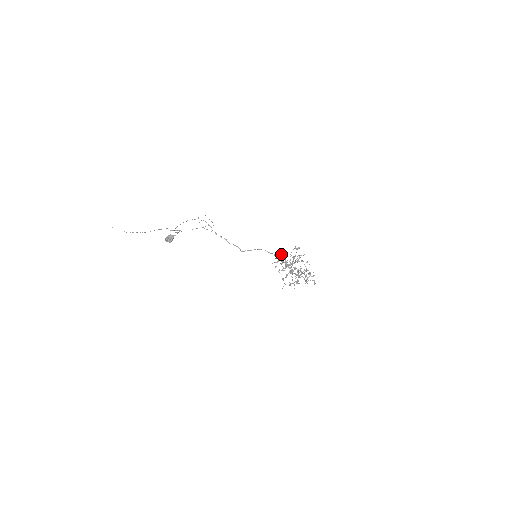
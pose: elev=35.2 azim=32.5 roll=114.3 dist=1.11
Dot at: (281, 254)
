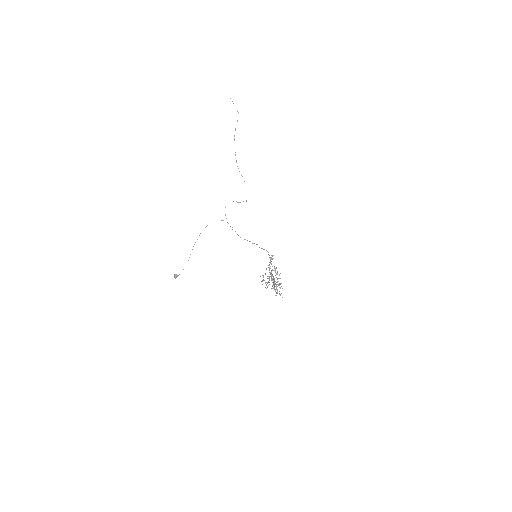
Dot at: occluded
